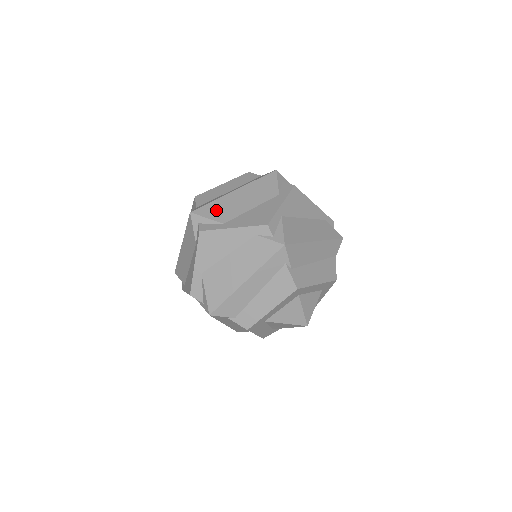
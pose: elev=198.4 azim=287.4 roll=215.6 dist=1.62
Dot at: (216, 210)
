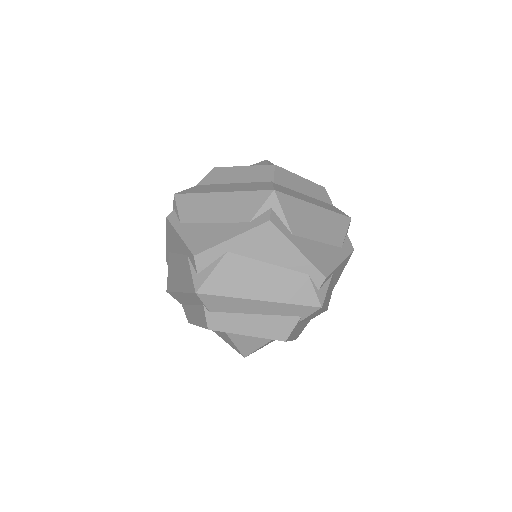
Dot at: (294, 212)
